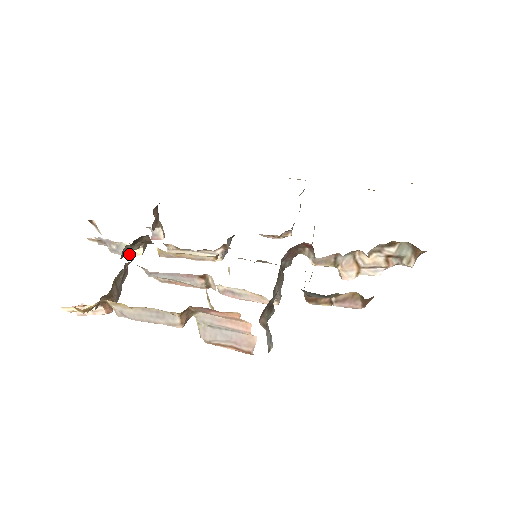
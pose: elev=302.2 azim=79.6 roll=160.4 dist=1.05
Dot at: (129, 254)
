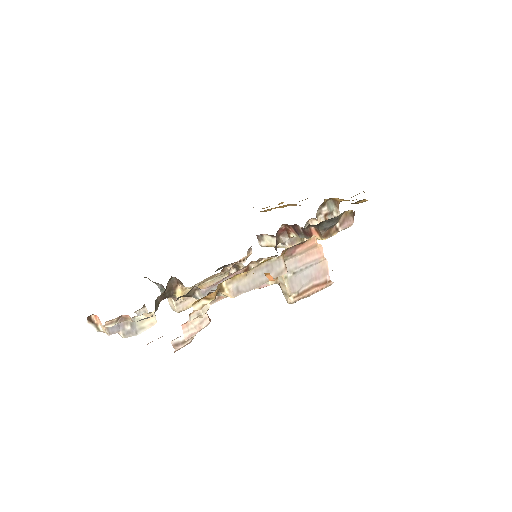
Dot at: (144, 329)
